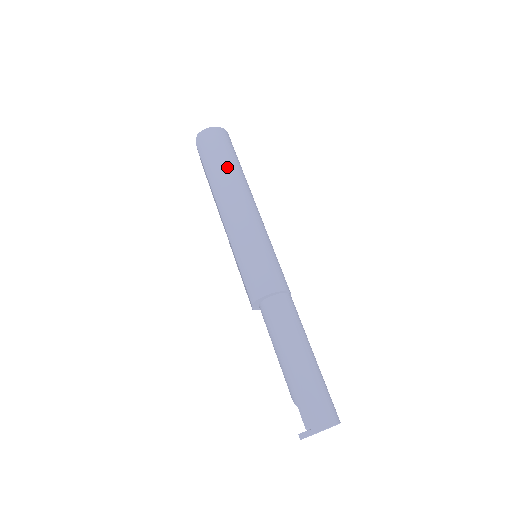
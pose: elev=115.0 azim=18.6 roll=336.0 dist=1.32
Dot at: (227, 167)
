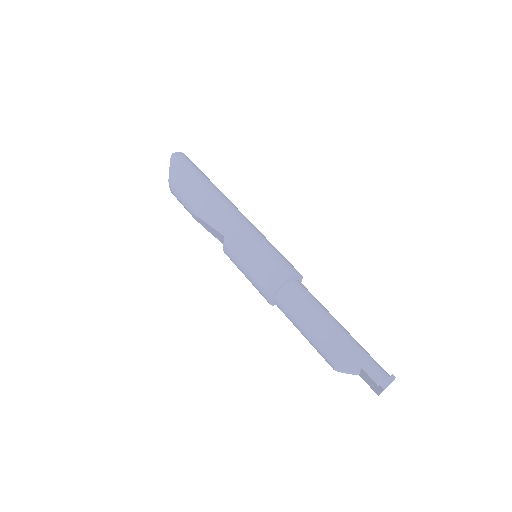
Dot at: occluded
